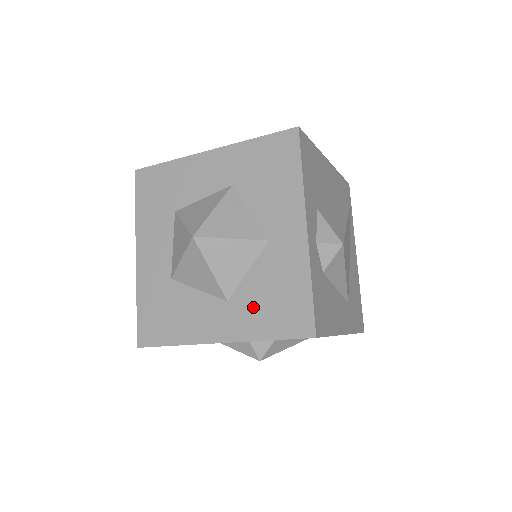
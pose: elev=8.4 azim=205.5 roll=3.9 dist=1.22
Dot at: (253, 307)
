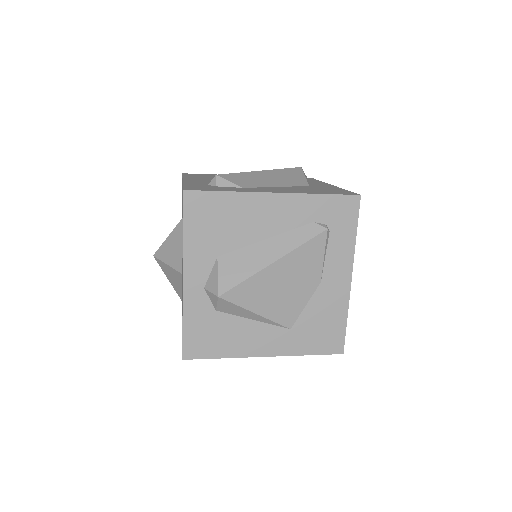
Dot at: occluded
